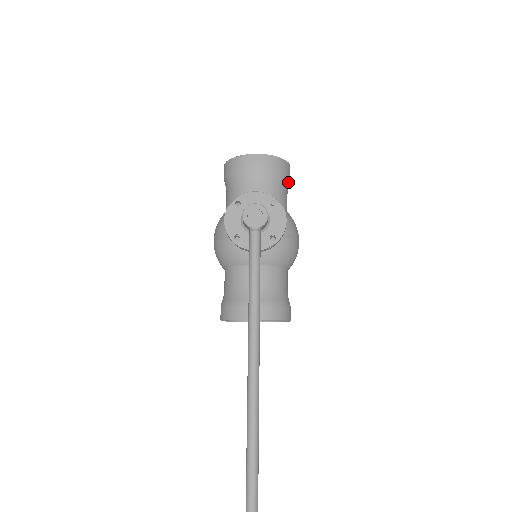
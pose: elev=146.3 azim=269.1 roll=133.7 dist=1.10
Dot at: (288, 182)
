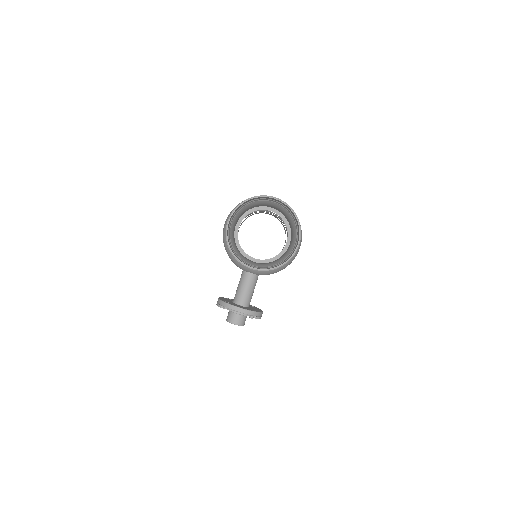
Dot at: occluded
